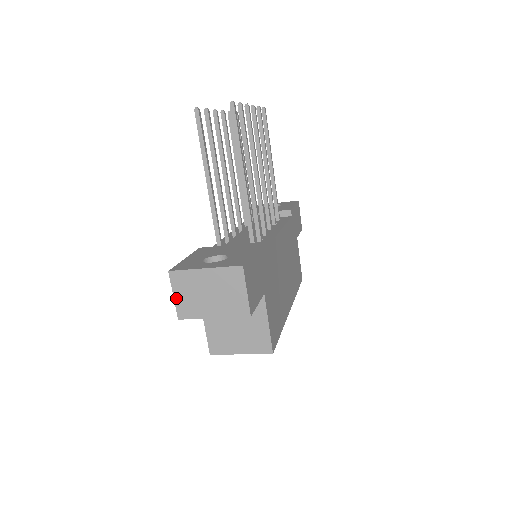
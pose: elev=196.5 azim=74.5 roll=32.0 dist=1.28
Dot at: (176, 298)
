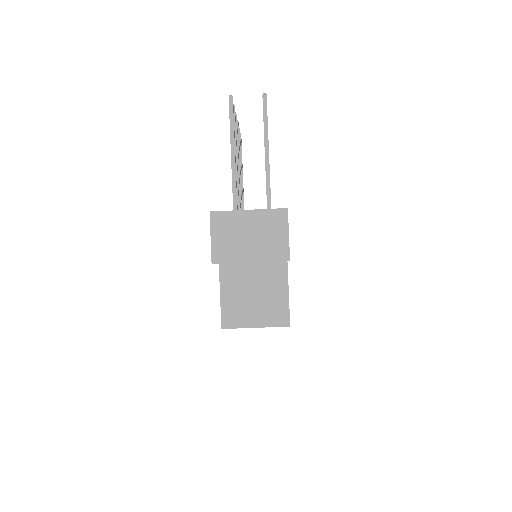
Dot at: (213, 240)
